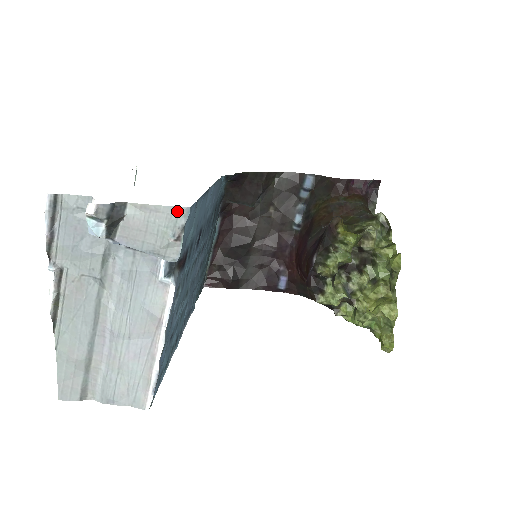
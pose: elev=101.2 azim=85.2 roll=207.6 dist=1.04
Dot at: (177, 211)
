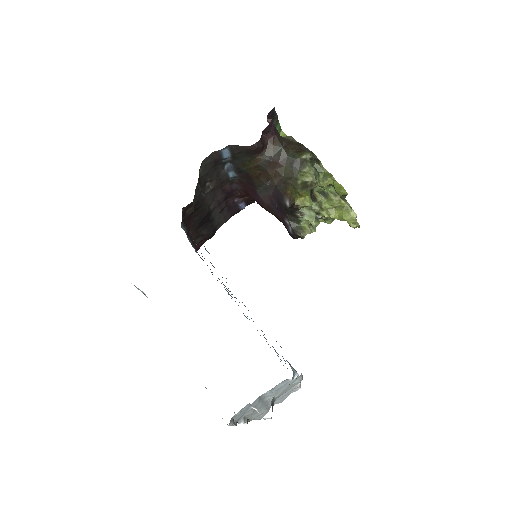
Dot at: (298, 377)
